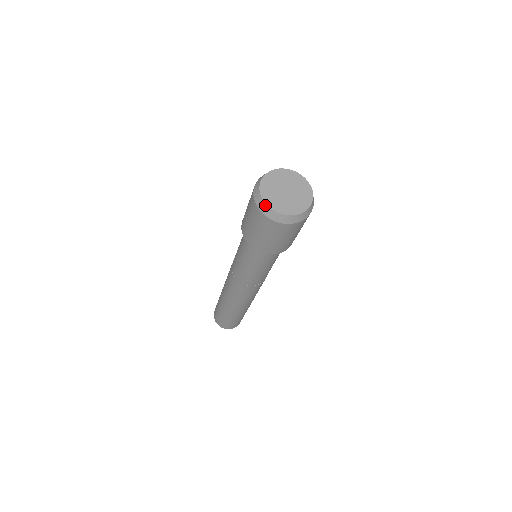
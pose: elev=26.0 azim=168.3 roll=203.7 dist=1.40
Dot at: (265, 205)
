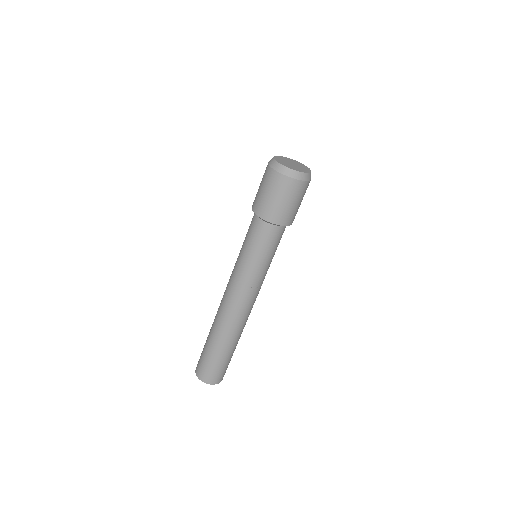
Dot at: (286, 168)
